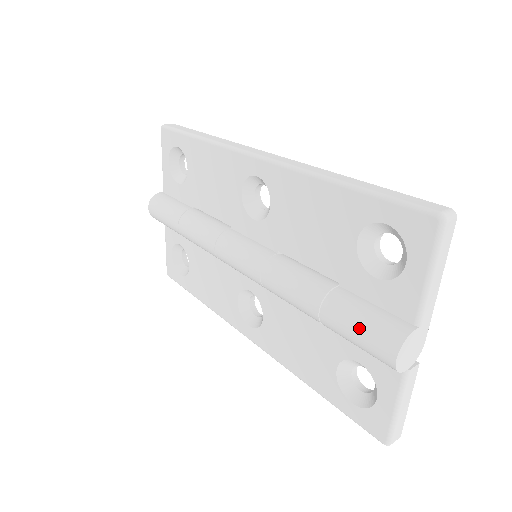
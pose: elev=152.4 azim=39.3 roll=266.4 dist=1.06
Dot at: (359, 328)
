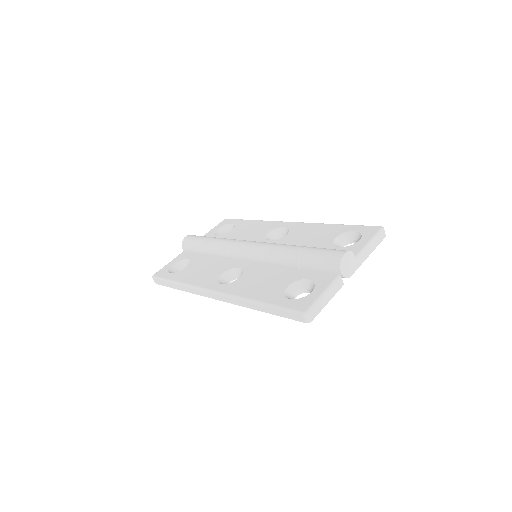
Dot at: (327, 249)
